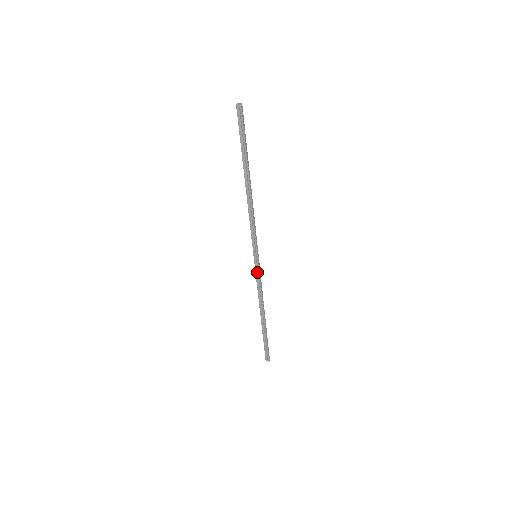
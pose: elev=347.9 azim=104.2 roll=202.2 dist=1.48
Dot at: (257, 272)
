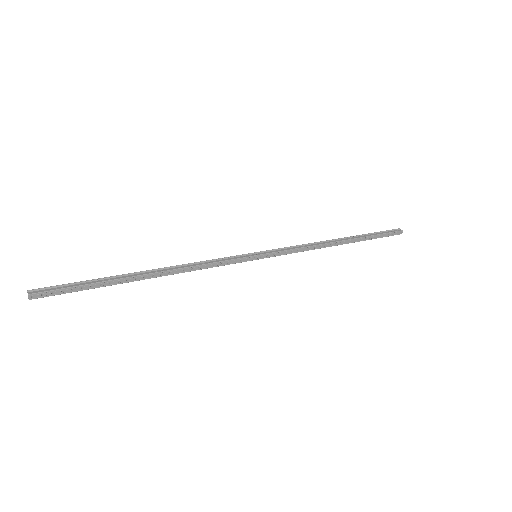
Dot at: (277, 253)
